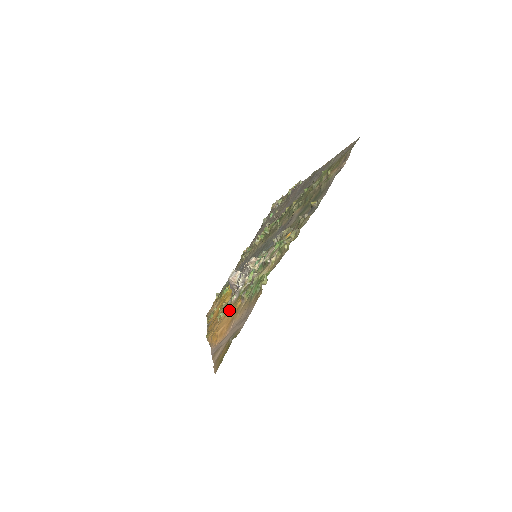
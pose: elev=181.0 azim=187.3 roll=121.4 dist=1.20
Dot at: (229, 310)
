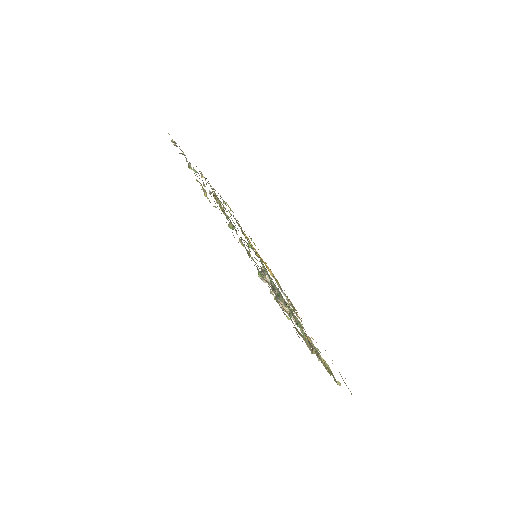
Dot at: occluded
